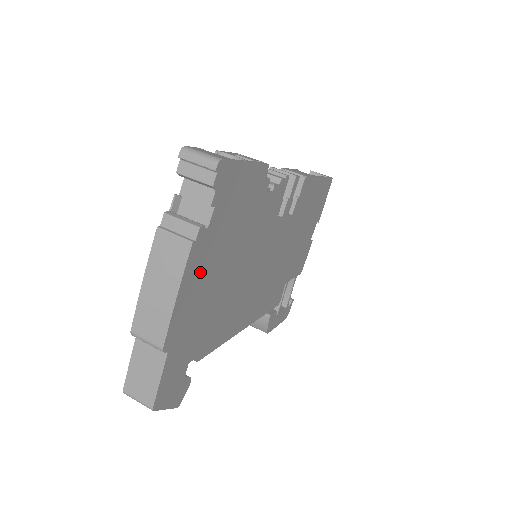
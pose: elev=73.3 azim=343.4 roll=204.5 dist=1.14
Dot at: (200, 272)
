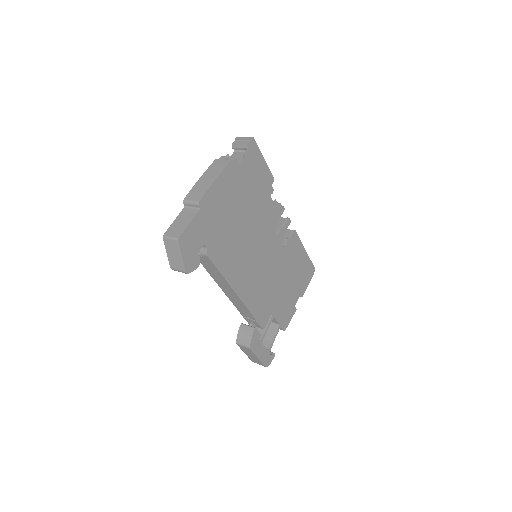
Dot at: (229, 185)
